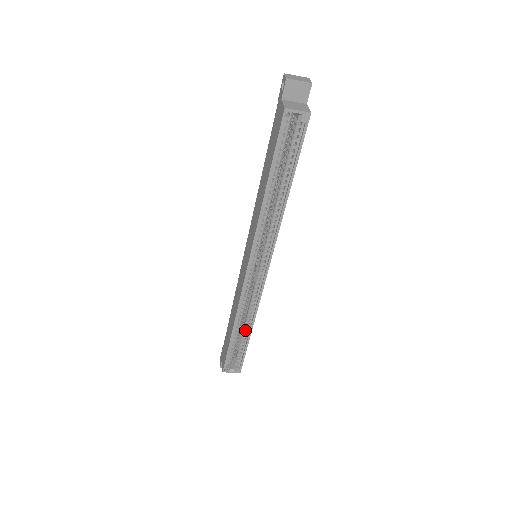
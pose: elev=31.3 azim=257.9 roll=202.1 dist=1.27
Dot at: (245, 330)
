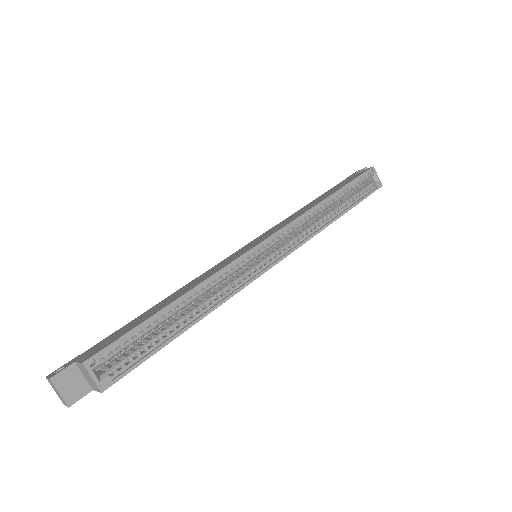
Dot at: (184, 319)
